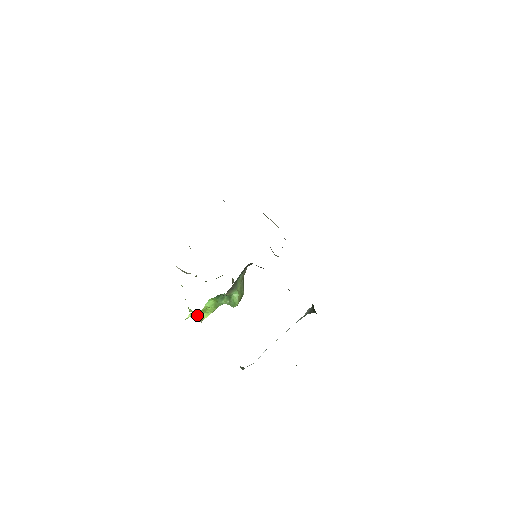
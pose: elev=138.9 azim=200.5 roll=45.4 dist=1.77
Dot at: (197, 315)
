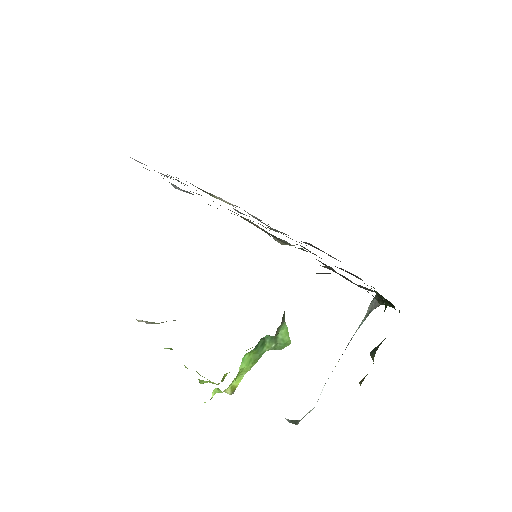
Dot at: (217, 384)
